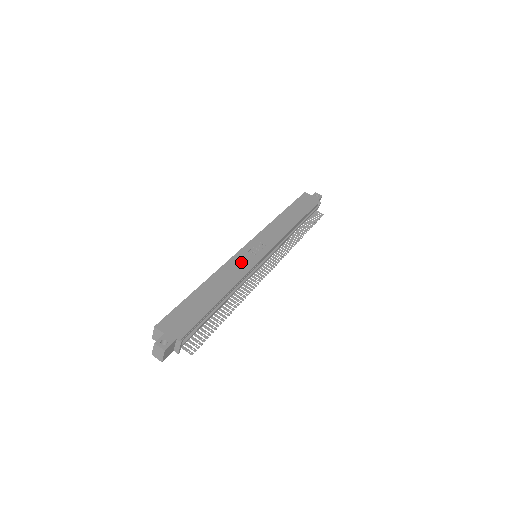
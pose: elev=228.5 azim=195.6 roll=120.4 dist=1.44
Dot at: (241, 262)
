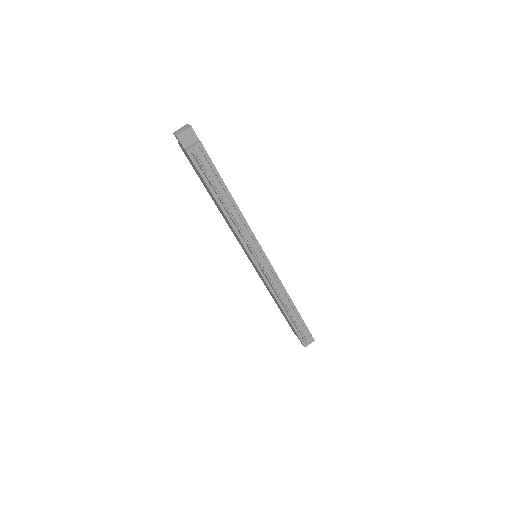
Dot at: occluded
